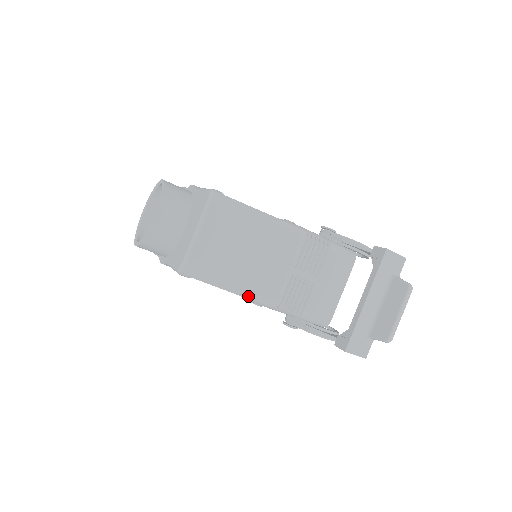
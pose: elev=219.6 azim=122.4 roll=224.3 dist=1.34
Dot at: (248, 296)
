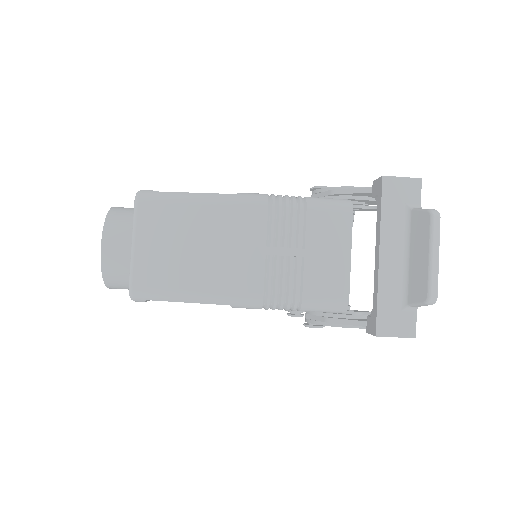
Dot at: (219, 301)
